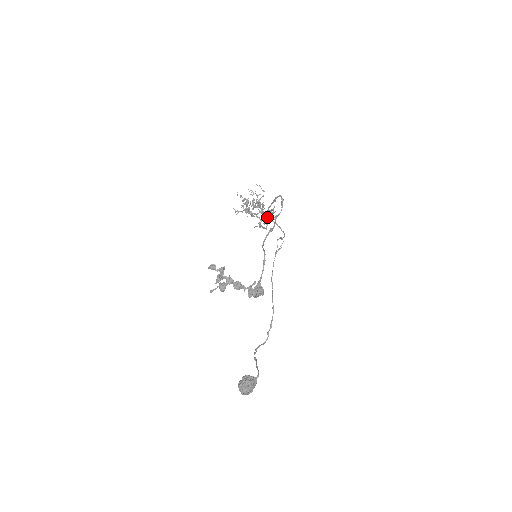
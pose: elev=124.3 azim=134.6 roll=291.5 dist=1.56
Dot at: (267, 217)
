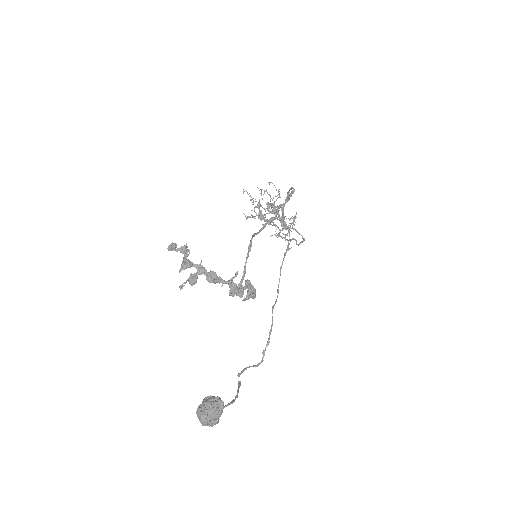
Dot at: (284, 222)
